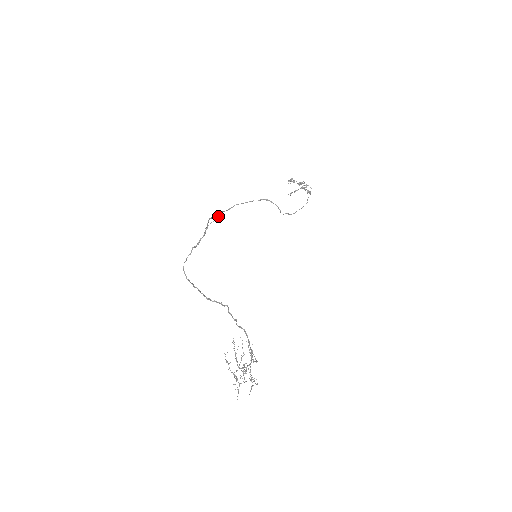
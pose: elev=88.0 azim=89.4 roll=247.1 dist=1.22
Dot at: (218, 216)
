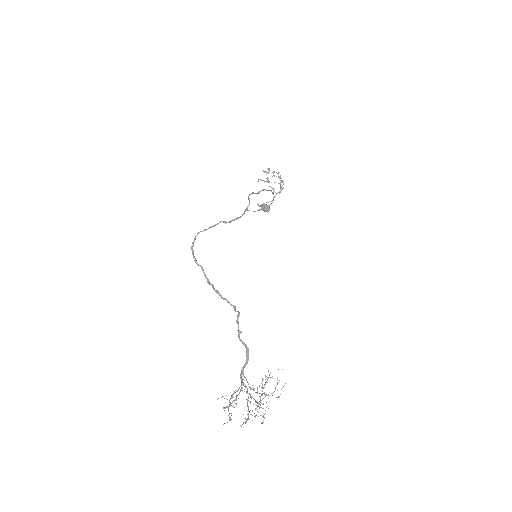
Dot at: (268, 206)
